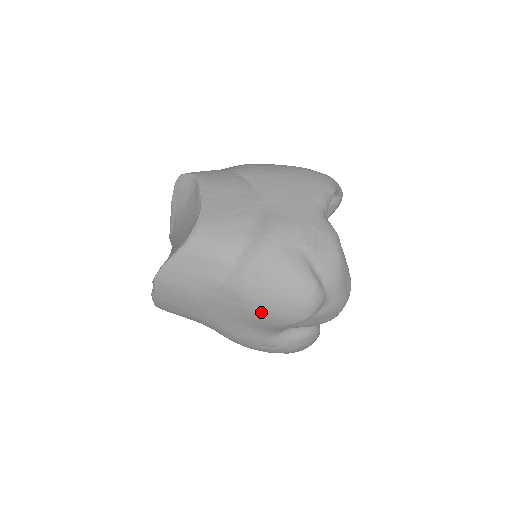
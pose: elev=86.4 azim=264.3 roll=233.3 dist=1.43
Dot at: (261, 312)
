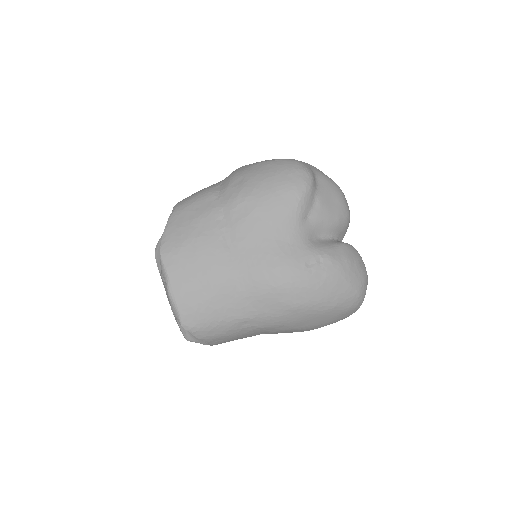
Dot at: (268, 199)
